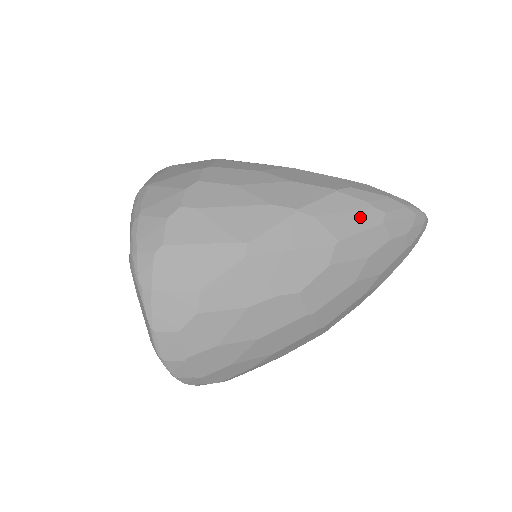
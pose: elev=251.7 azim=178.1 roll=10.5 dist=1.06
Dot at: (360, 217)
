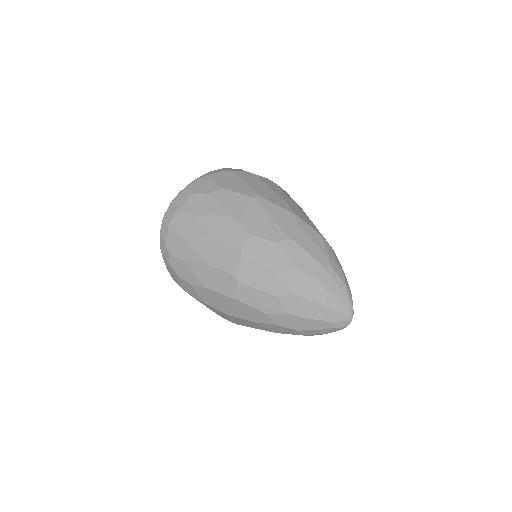
Dot at: (316, 250)
